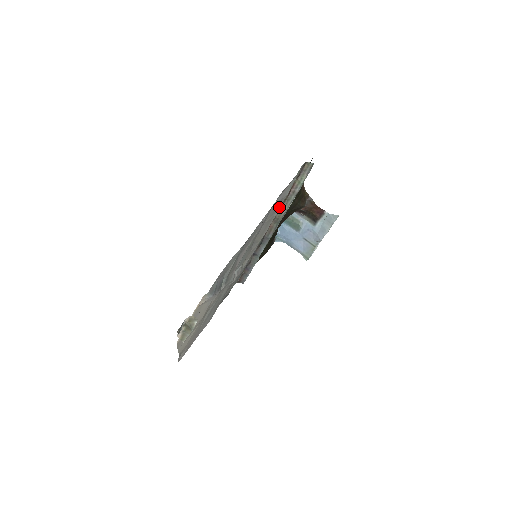
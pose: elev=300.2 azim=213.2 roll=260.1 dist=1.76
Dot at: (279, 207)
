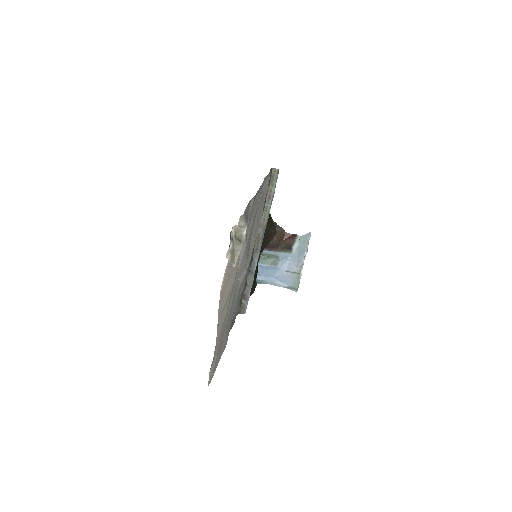
Dot at: (263, 206)
